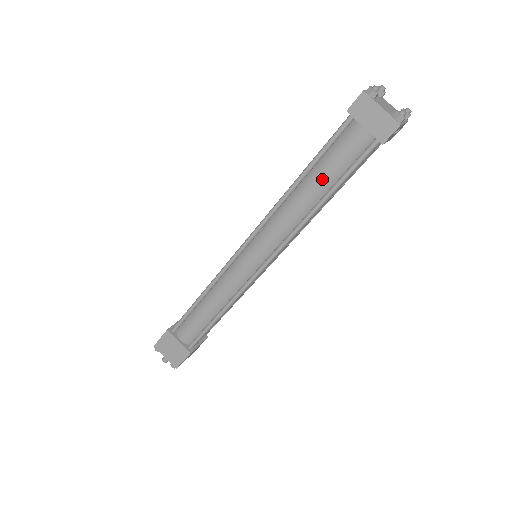
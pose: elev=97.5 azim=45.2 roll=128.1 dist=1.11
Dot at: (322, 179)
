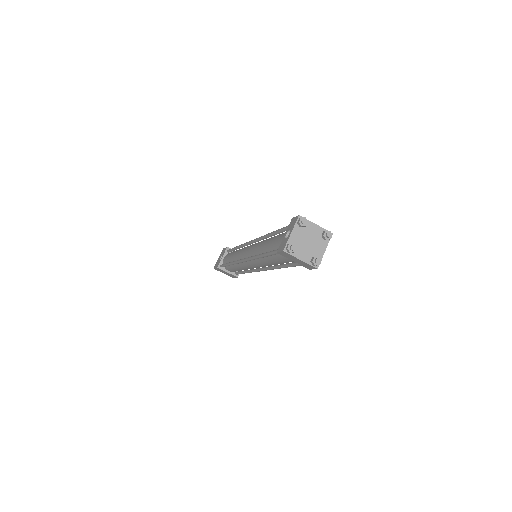
Dot at: (278, 262)
